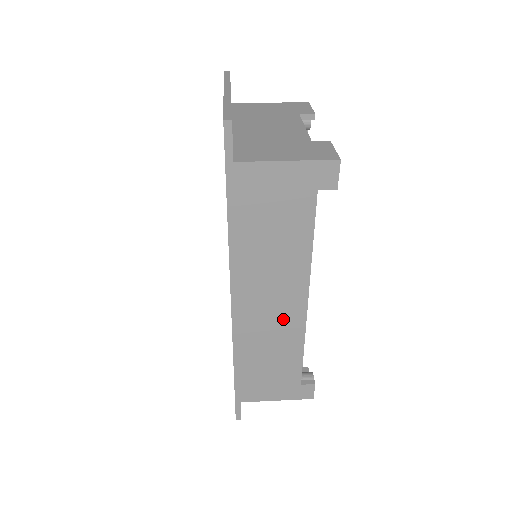
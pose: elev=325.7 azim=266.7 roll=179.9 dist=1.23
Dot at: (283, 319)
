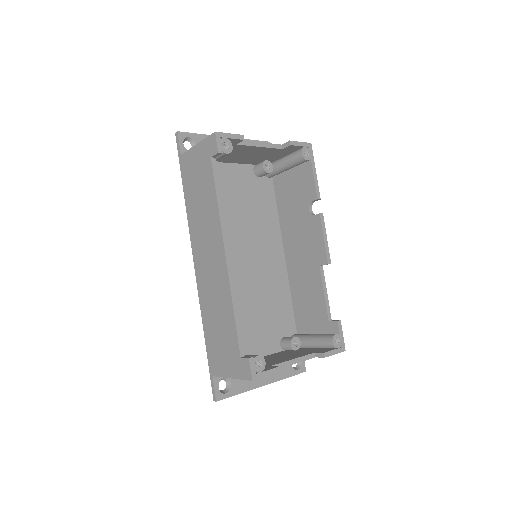
Dot at: (217, 275)
